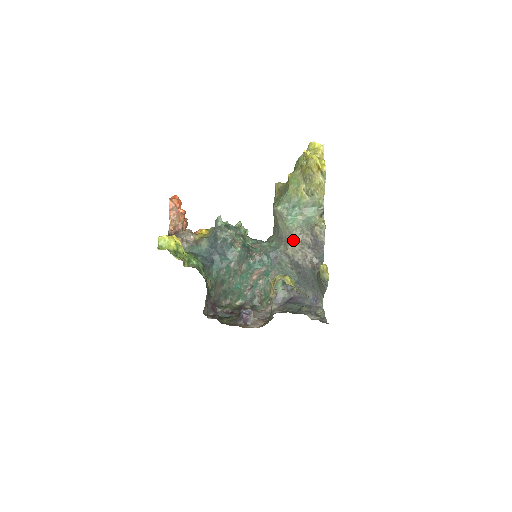
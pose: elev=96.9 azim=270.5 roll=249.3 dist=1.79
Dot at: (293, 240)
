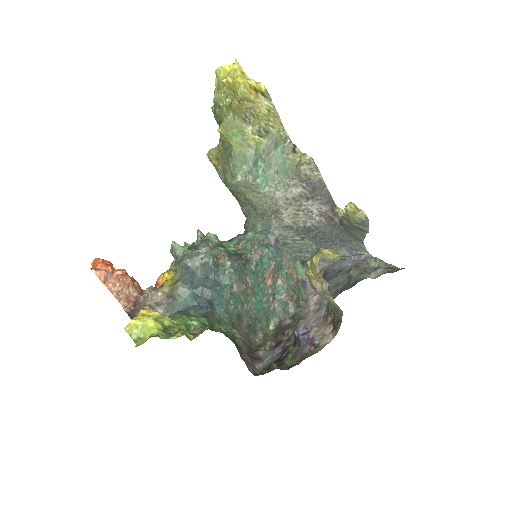
Dot at: (283, 204)
